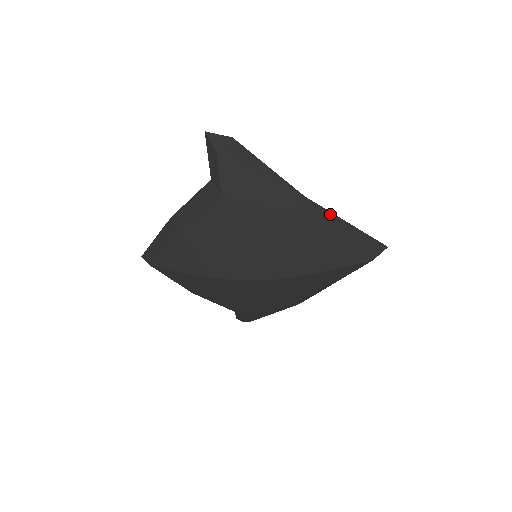
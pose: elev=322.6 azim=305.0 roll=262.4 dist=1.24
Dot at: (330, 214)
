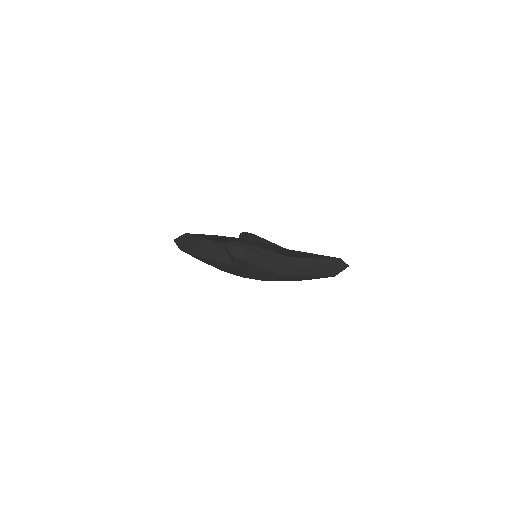
Dot at: (310, 268)
